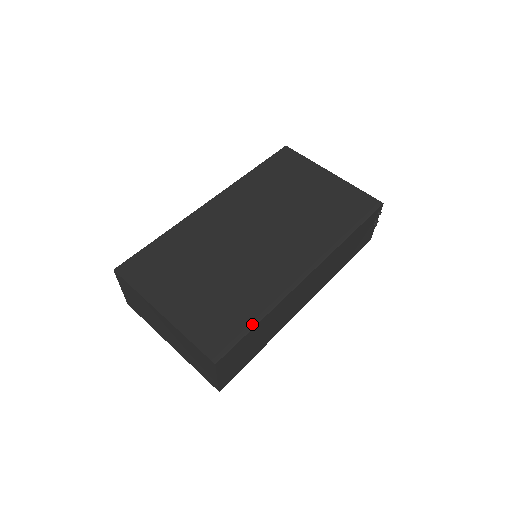
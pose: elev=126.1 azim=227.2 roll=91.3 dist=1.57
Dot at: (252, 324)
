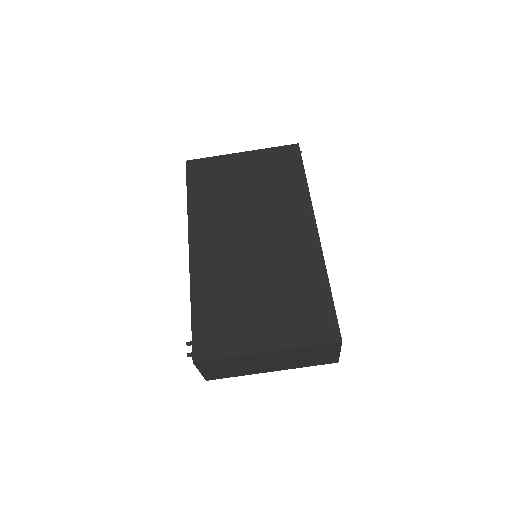
Dot at: (329, 295)
